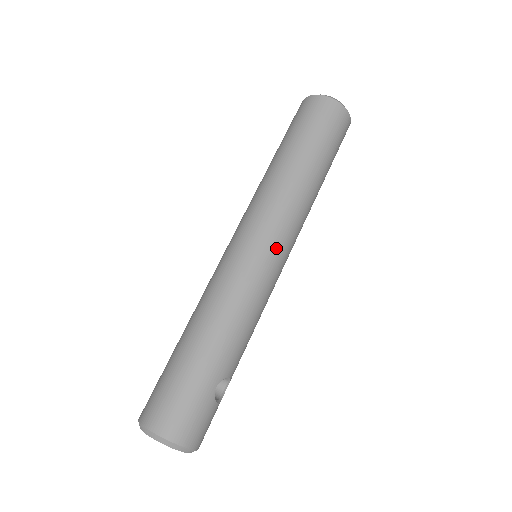
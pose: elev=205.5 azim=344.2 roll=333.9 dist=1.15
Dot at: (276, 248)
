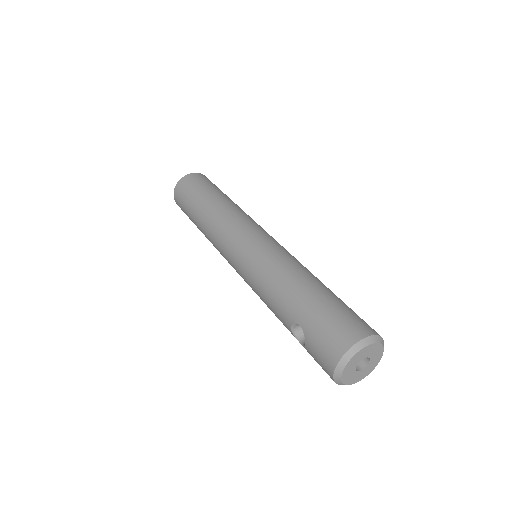
Dot at: occluded
